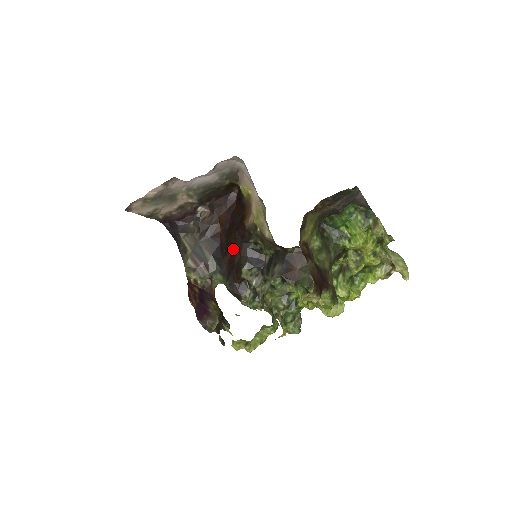
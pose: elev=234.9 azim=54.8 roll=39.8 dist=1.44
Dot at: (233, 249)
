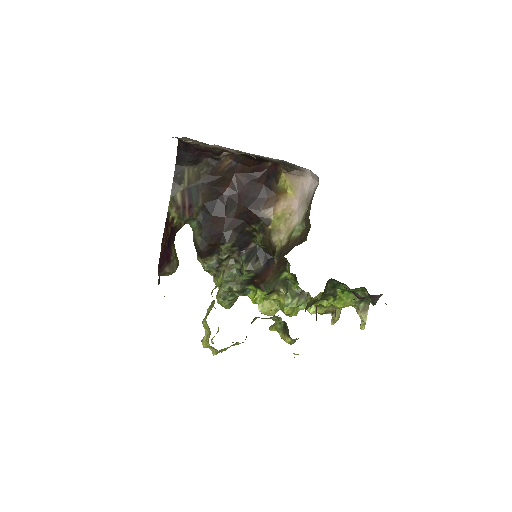
Dot at: (230, 217)
